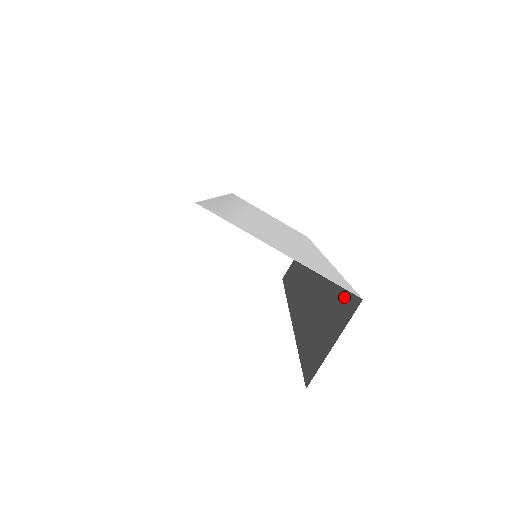
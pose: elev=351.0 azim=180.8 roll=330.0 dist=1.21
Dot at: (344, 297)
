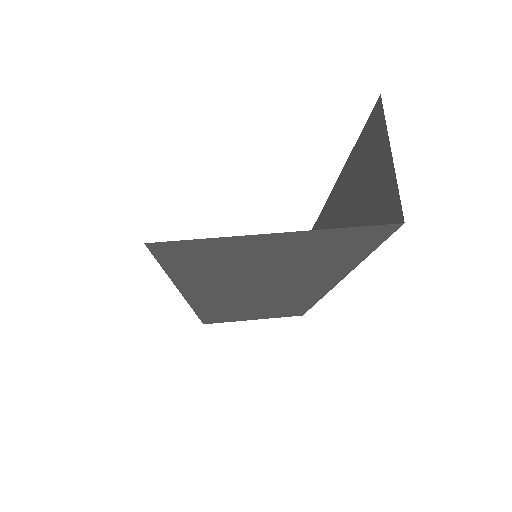
Dot at: (363, 146)
